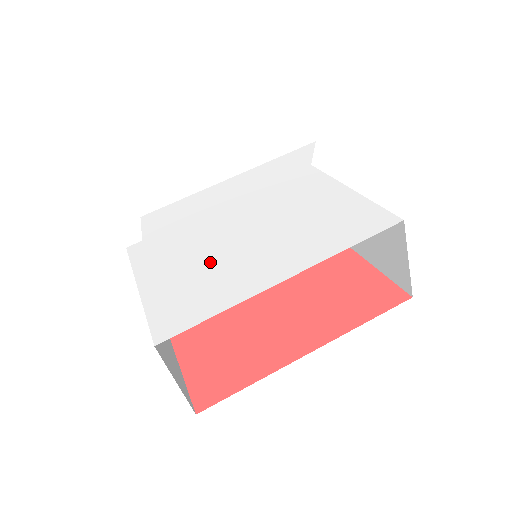
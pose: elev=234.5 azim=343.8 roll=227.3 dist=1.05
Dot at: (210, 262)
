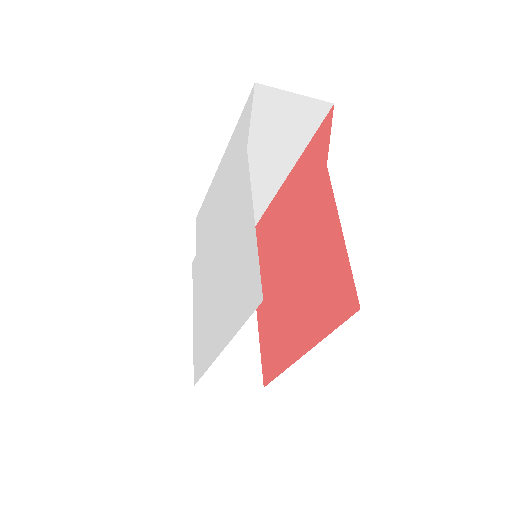
Dot at: (207, 305)
